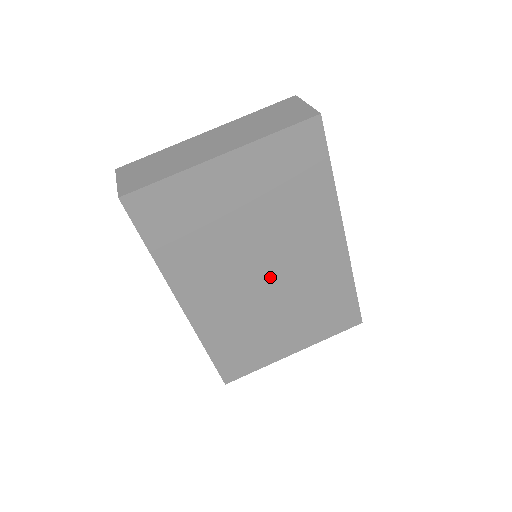
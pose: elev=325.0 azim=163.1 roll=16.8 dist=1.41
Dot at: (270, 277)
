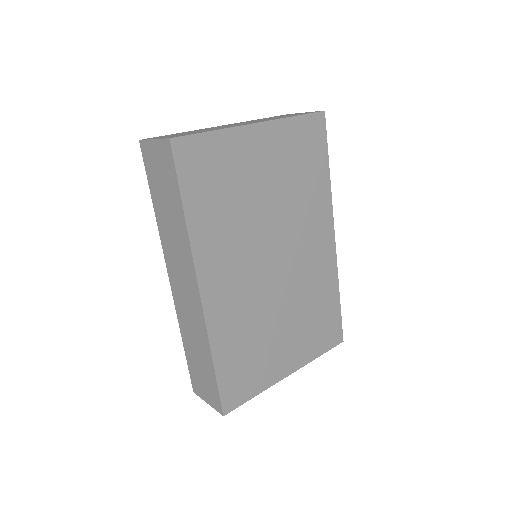
Dot at: (278, 268)
